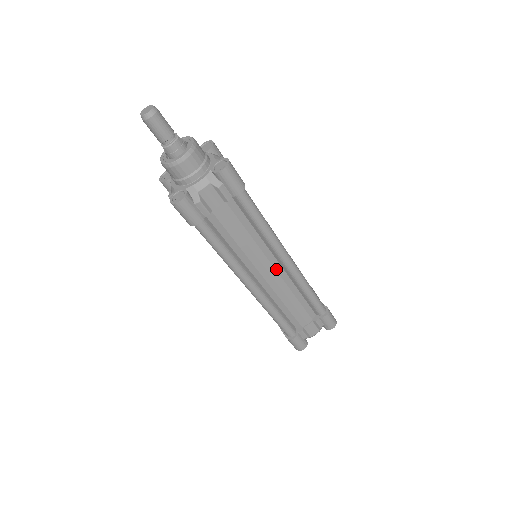
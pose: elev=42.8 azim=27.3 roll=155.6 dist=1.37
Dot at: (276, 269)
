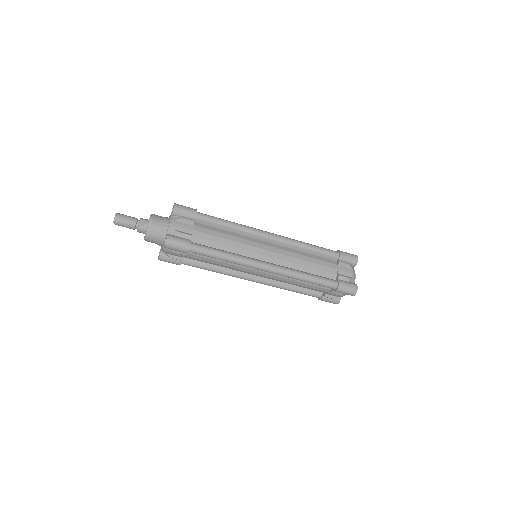
Dot at: (263, 272)
